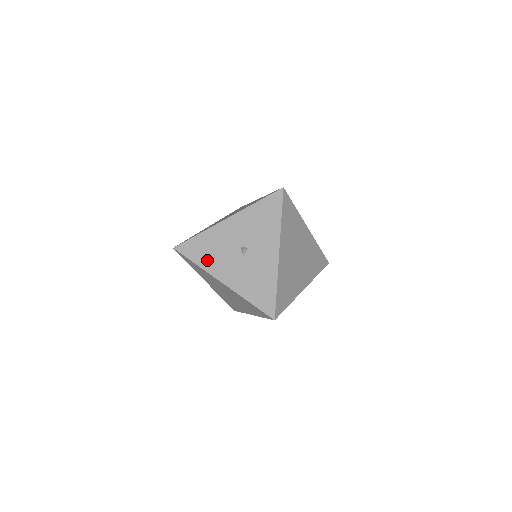
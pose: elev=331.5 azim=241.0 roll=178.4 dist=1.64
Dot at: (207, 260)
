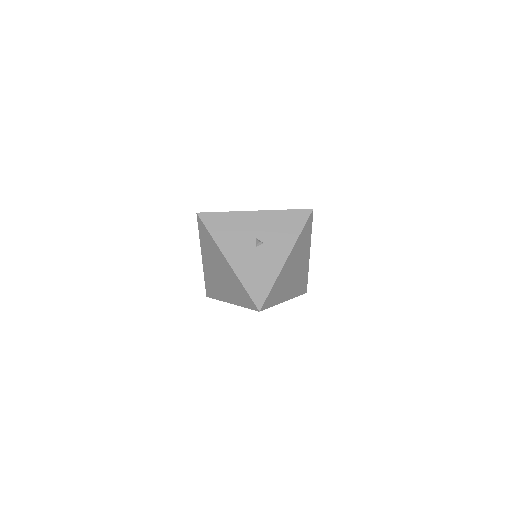
Dot at: (222, 236)
